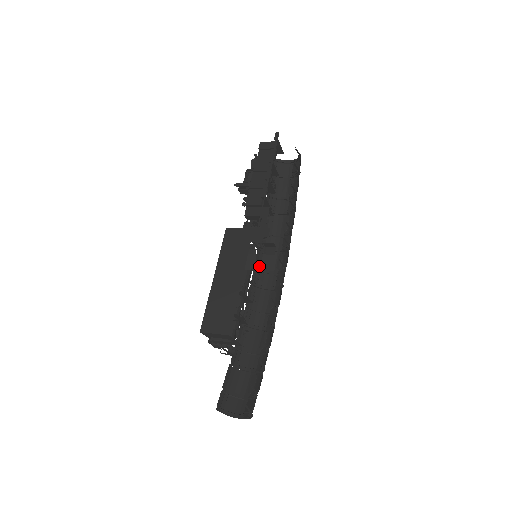
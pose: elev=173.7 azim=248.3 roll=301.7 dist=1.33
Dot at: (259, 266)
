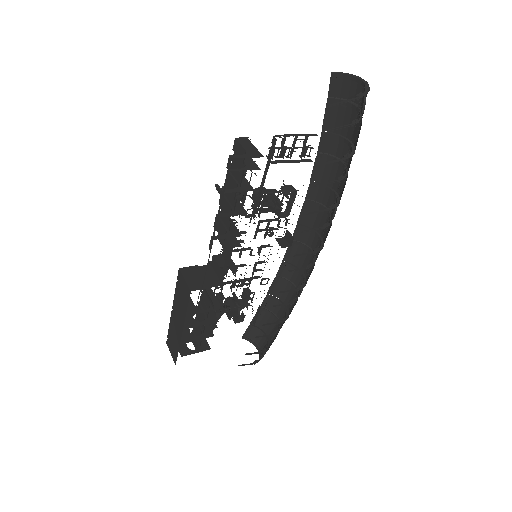
Dot at: (305, 222)
